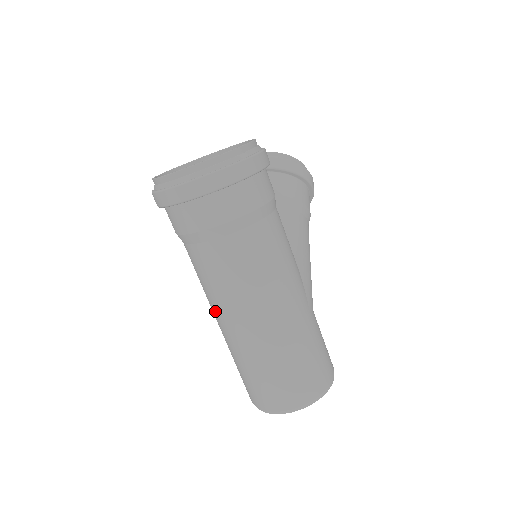
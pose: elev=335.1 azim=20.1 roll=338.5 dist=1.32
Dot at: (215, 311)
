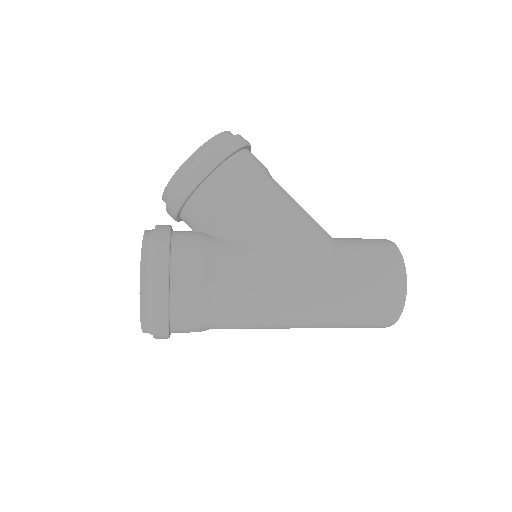
Dot at: occluded
